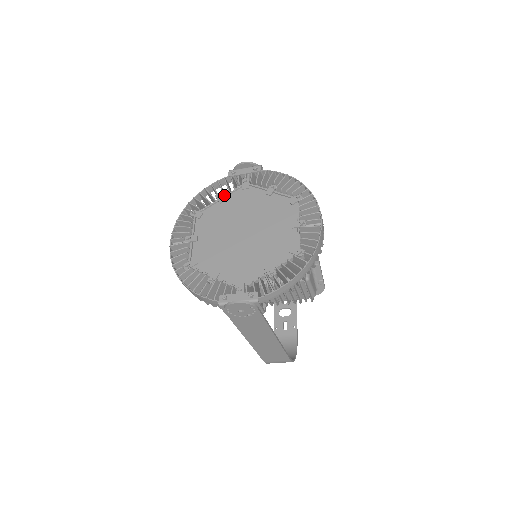
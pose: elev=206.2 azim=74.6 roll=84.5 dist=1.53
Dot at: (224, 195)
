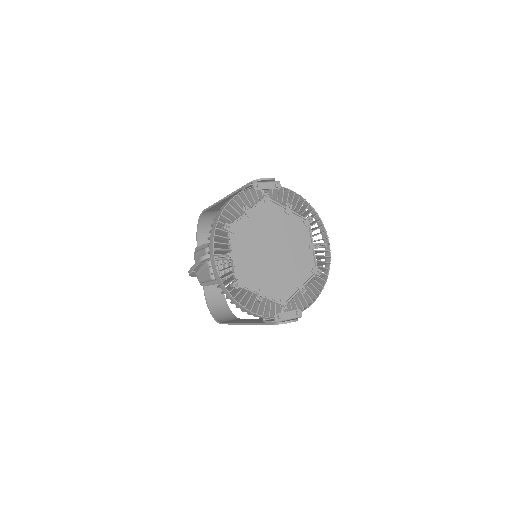
Dot at: (250, 208)
